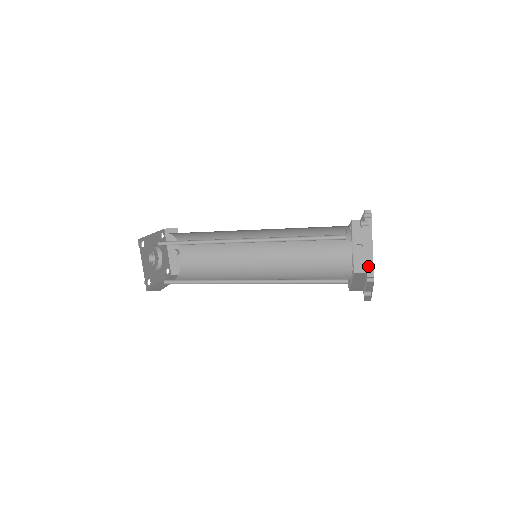
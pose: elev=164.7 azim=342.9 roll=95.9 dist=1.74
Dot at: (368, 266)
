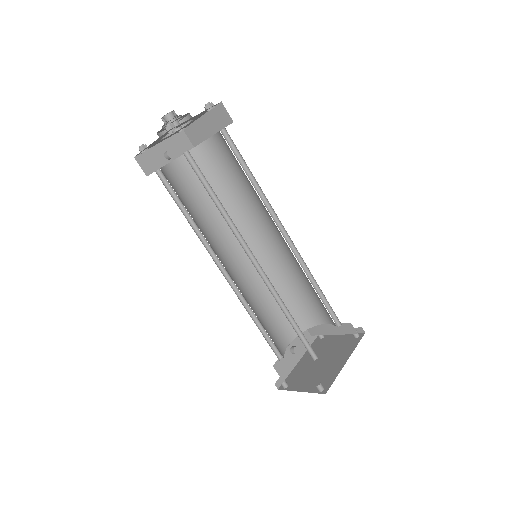
Dot at: (285, 372)
